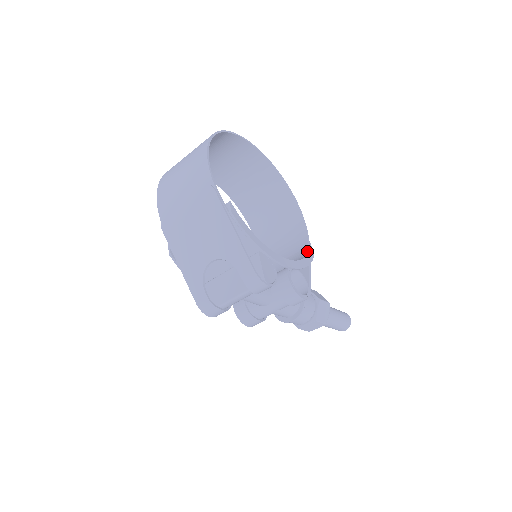
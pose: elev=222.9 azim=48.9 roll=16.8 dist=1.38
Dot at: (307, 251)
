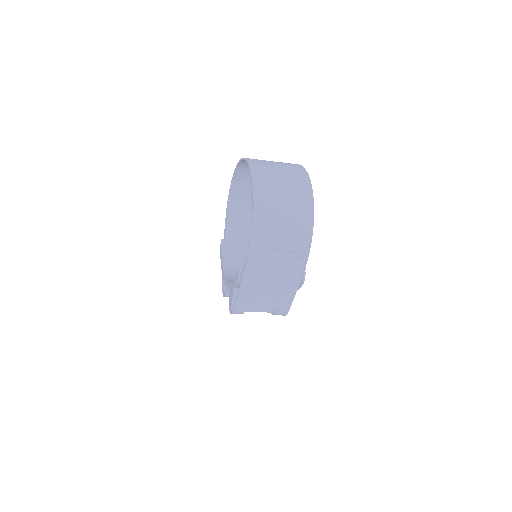
Dot at: occluded
